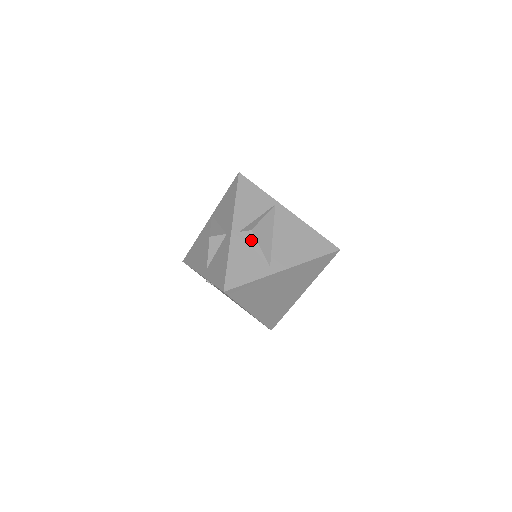
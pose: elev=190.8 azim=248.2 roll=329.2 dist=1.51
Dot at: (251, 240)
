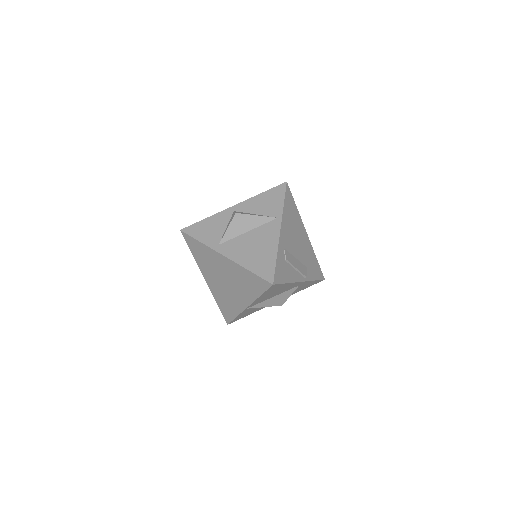
Dot at: (231, 220)
